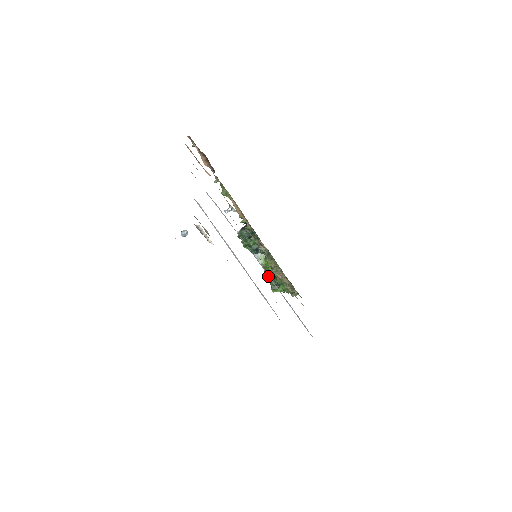
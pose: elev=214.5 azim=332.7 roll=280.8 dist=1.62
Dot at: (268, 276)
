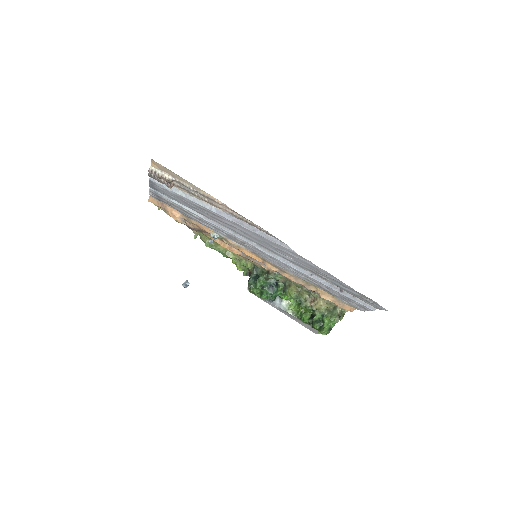
Dot at: (275, 258)
